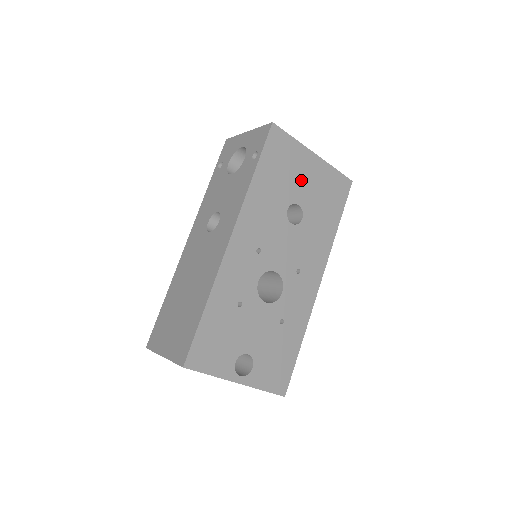
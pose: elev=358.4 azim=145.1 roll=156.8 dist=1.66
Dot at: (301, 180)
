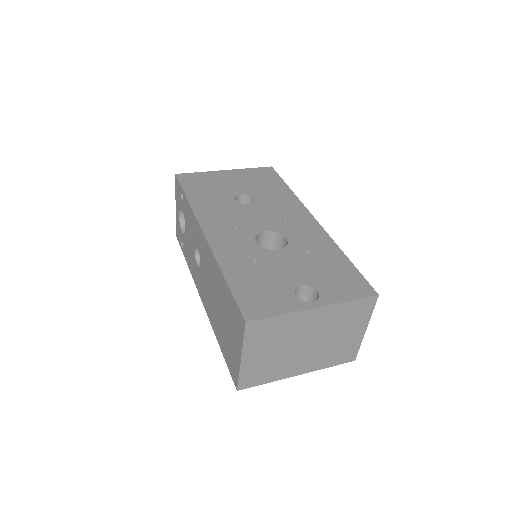
Dot at: (229, 184)
